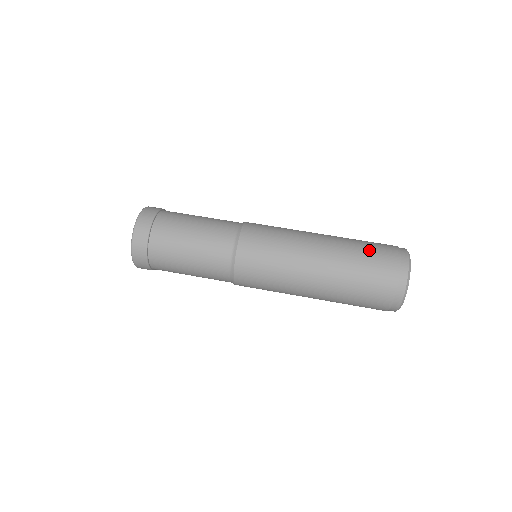
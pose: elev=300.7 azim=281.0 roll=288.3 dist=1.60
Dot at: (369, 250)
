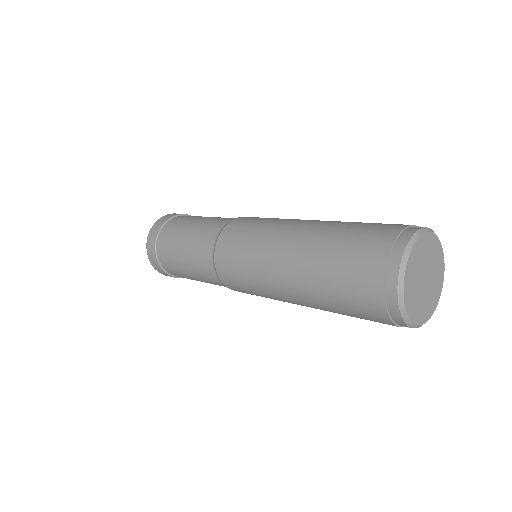
Dot at: occluded
